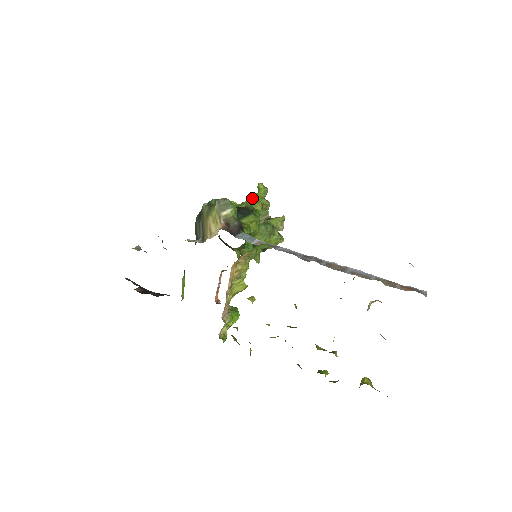
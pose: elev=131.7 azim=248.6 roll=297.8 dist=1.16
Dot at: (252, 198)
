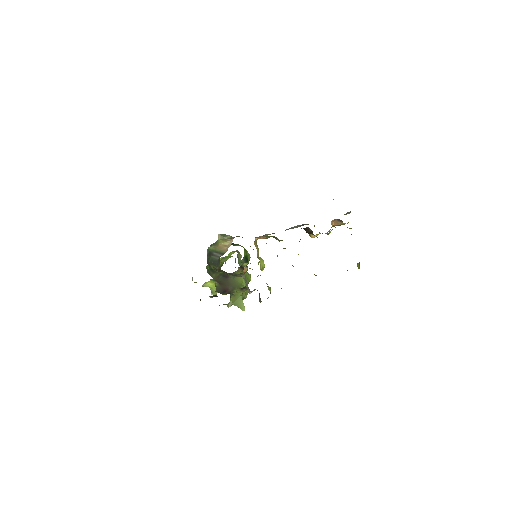
Dot at: occluded
